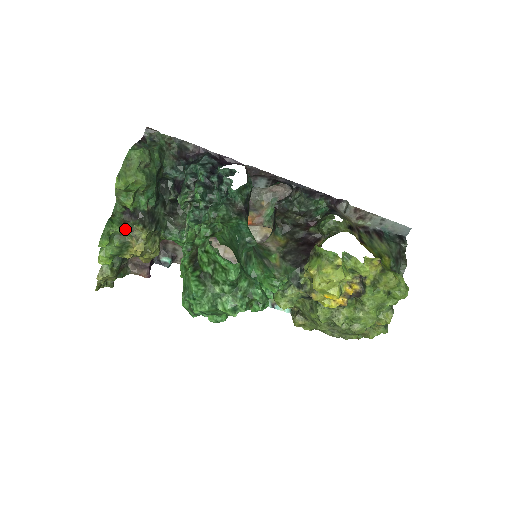
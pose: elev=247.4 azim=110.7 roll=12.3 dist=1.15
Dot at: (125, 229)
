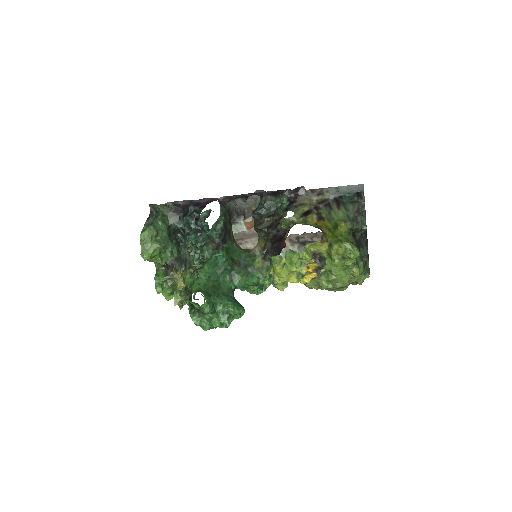
Dot at: (167, 277)
